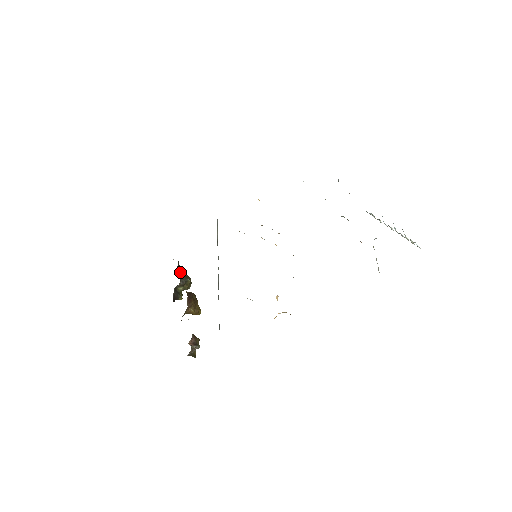
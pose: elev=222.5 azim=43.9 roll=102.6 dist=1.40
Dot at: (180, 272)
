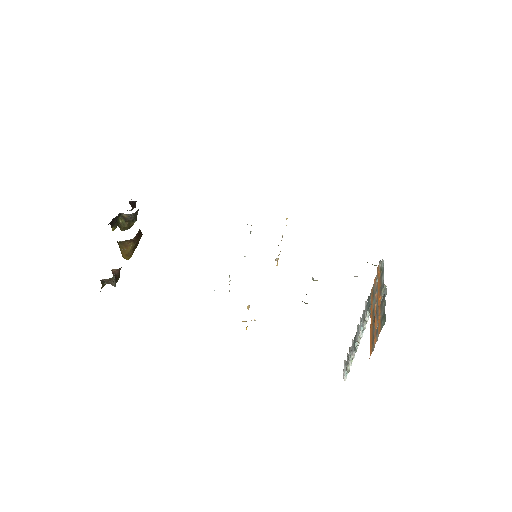
Dot at: occluded
